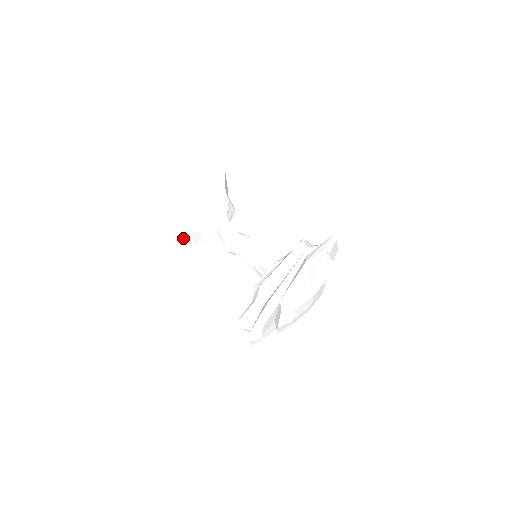
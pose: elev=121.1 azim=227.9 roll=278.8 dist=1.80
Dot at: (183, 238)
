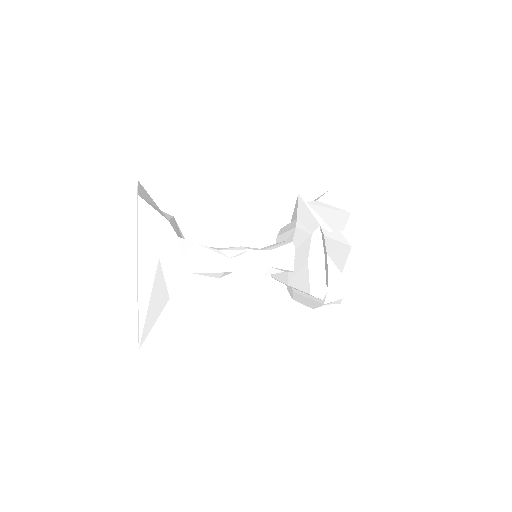
Dot at: (158, 280)
